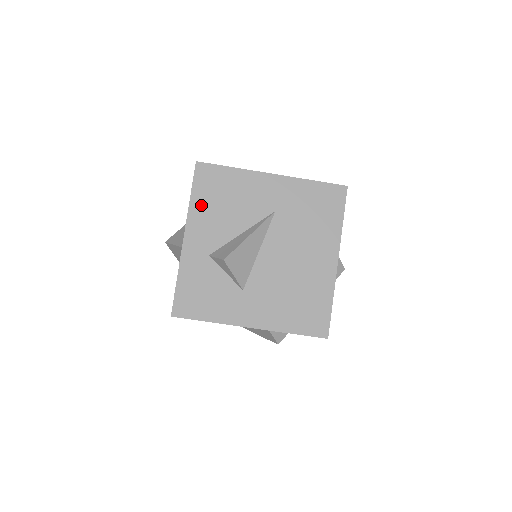
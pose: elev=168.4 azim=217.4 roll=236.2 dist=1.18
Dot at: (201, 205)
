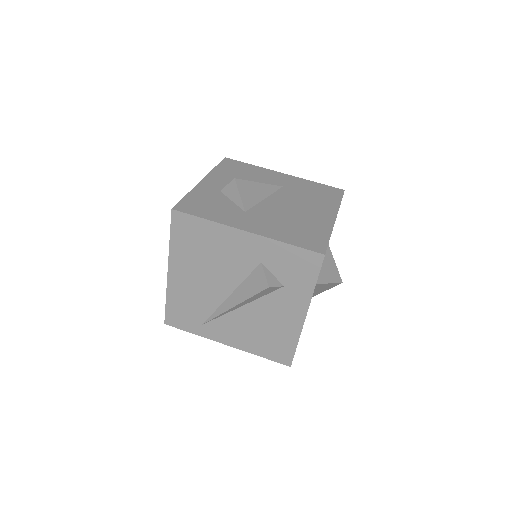
Dot at: (222, 172)
